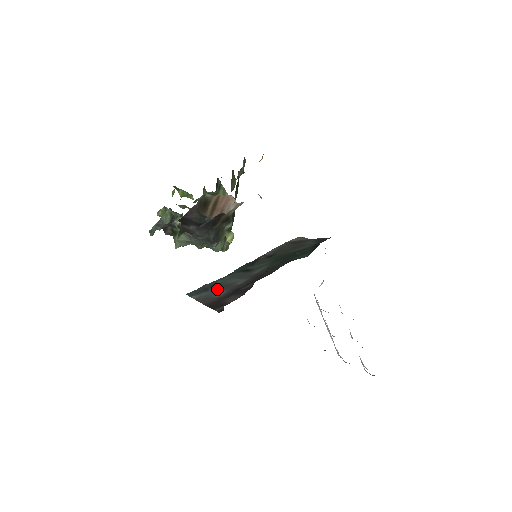
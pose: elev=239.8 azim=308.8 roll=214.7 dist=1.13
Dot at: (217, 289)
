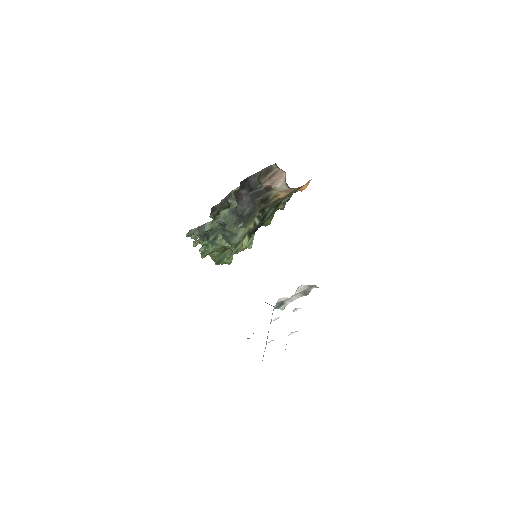
Dot at: occluded
